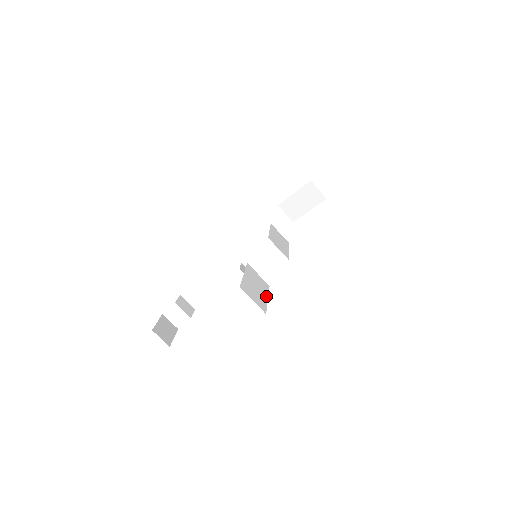
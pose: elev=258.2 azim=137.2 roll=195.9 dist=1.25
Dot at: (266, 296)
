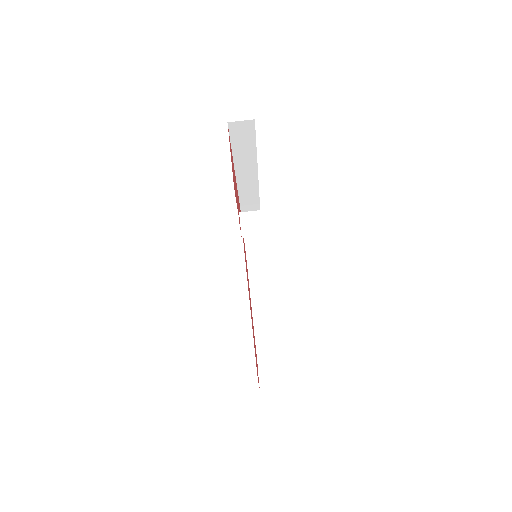
Dot at: occluded
